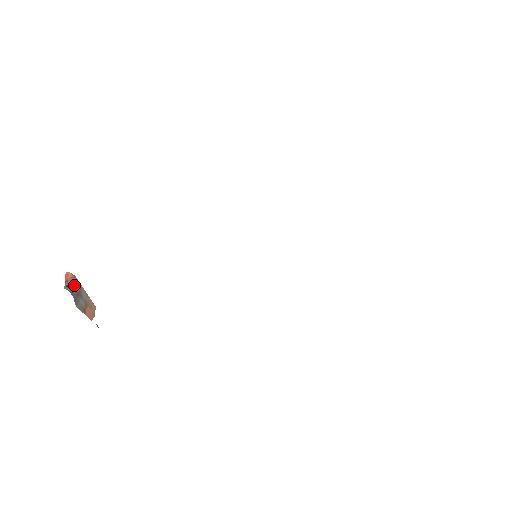
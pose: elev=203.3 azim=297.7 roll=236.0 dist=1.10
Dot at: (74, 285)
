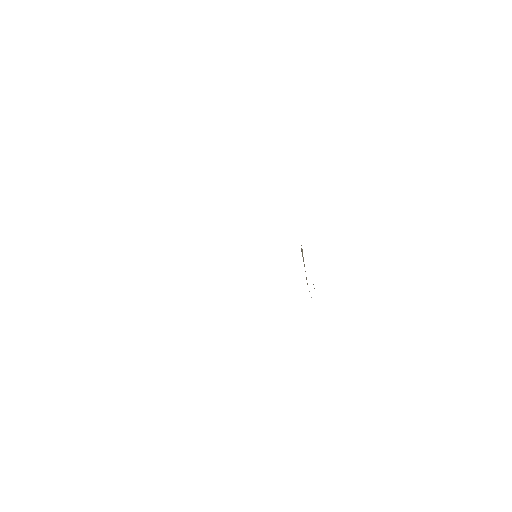
Dot at: occluded
